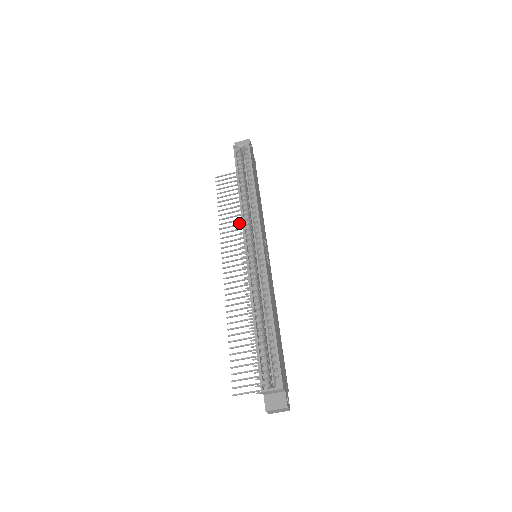
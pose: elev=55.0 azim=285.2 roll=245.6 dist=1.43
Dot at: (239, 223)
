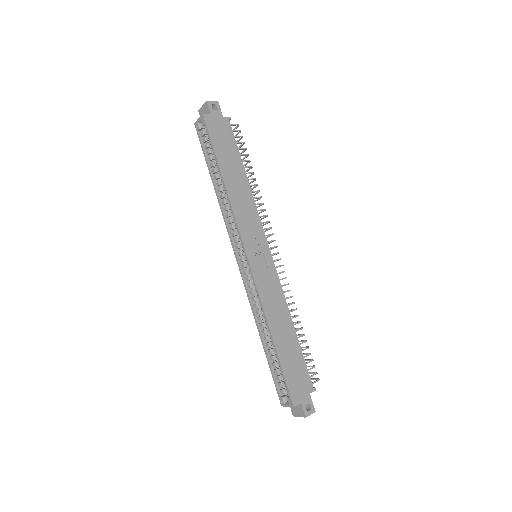
Dot at: occluded
